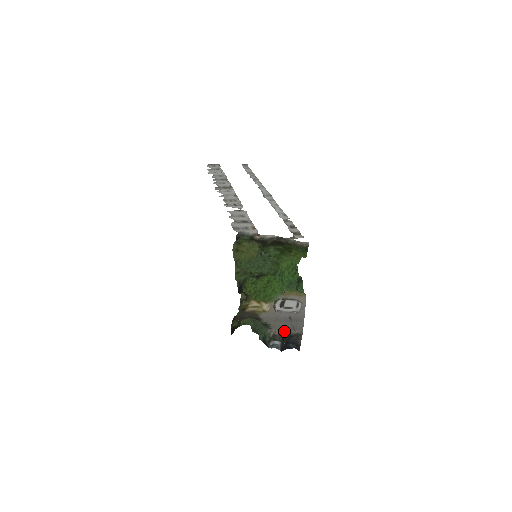
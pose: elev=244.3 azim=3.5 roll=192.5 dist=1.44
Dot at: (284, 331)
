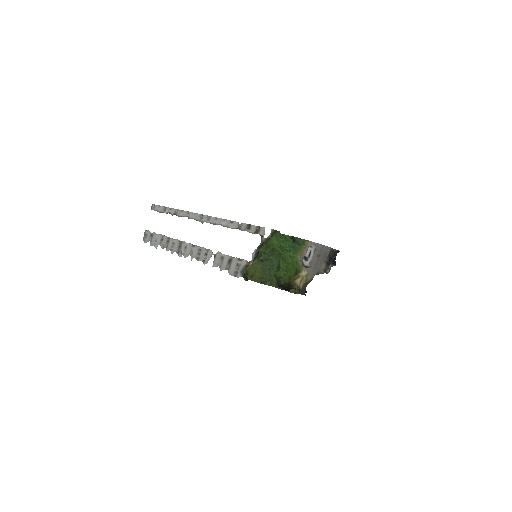
Dot at: (324, 262)
